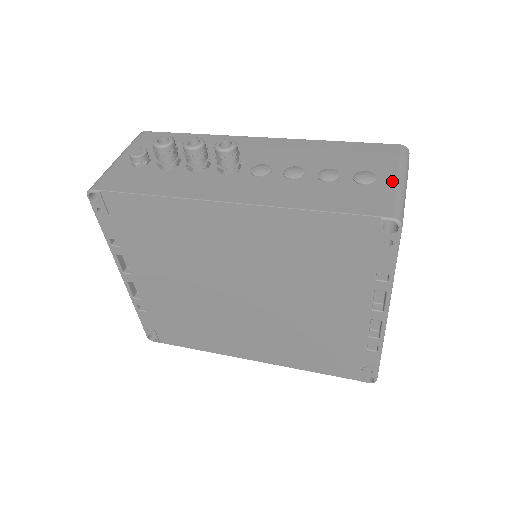
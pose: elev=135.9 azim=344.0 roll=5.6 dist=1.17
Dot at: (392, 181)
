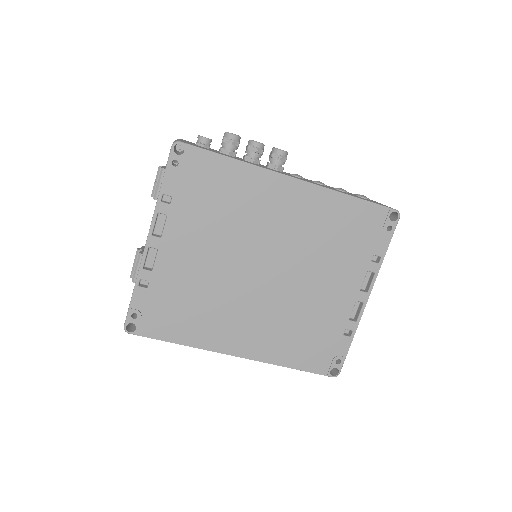
Dot at: occluded
